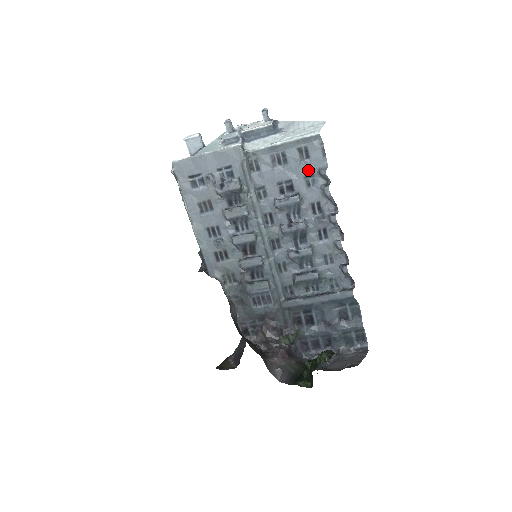
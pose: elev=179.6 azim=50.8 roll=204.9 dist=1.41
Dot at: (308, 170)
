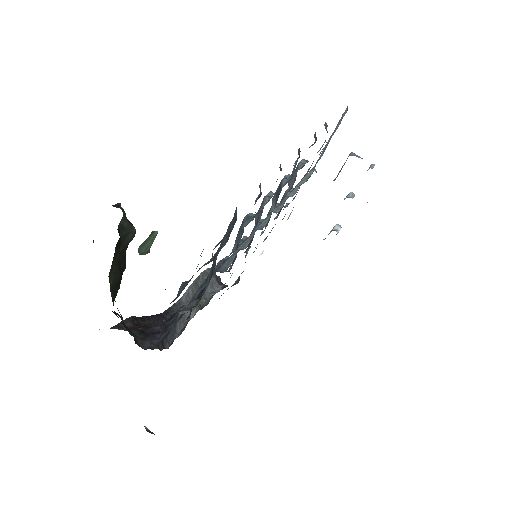
Dot at: occluded
